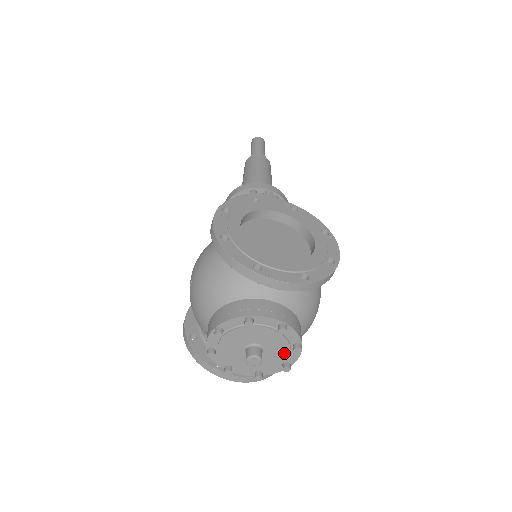
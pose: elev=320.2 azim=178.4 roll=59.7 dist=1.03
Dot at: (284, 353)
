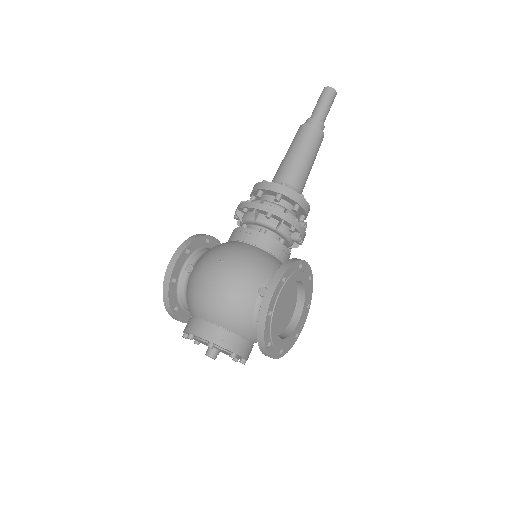
Dot at: (226, 354)
